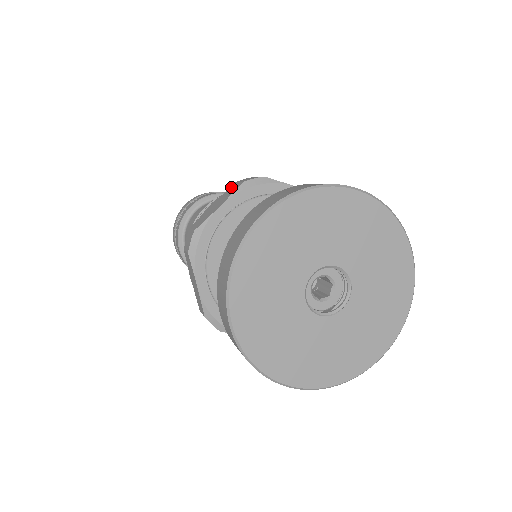
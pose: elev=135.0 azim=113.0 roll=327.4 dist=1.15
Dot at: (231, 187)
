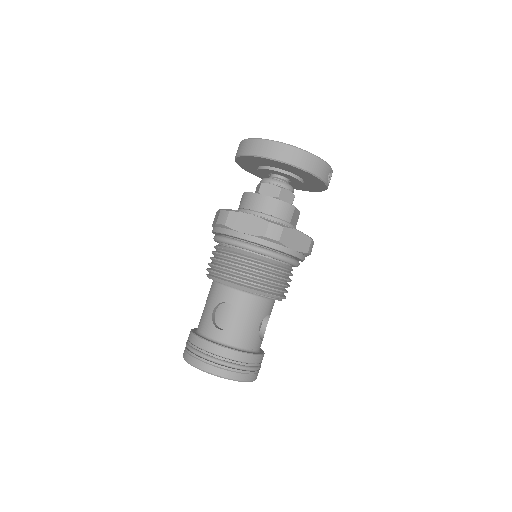
Dot at: (213, 223)
